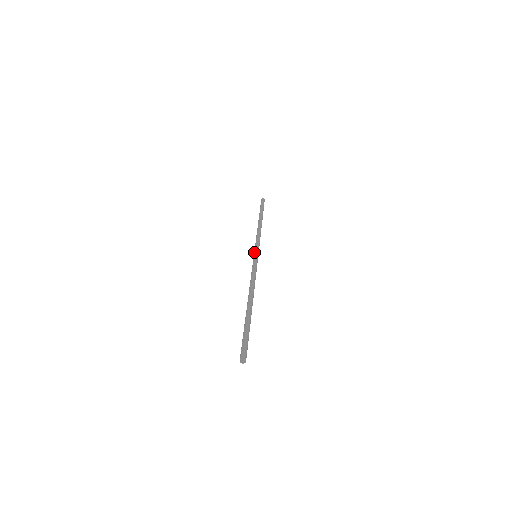
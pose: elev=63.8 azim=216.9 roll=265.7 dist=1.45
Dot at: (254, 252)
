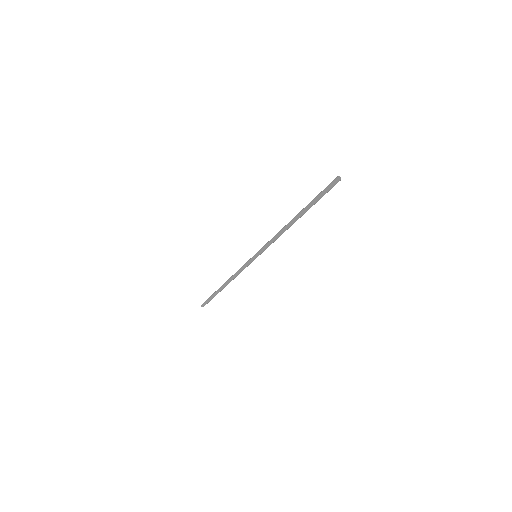
Dot at: (252, 257)
